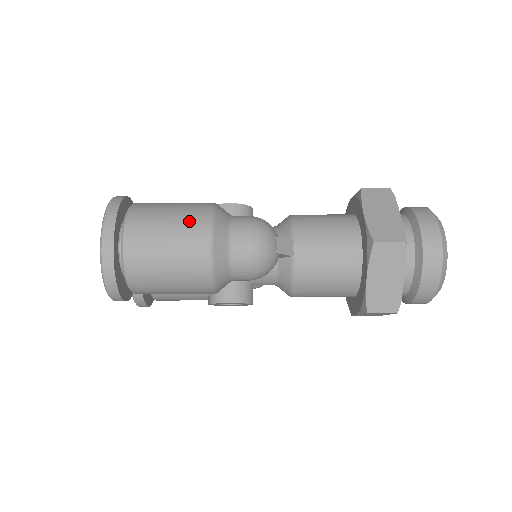
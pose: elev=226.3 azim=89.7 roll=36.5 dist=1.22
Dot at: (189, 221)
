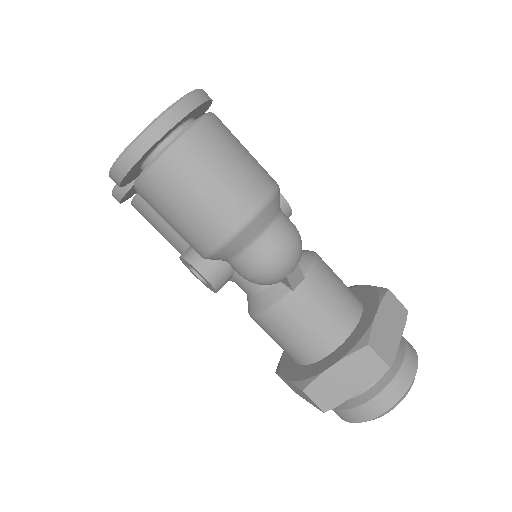
Dot at: (251, 180)
